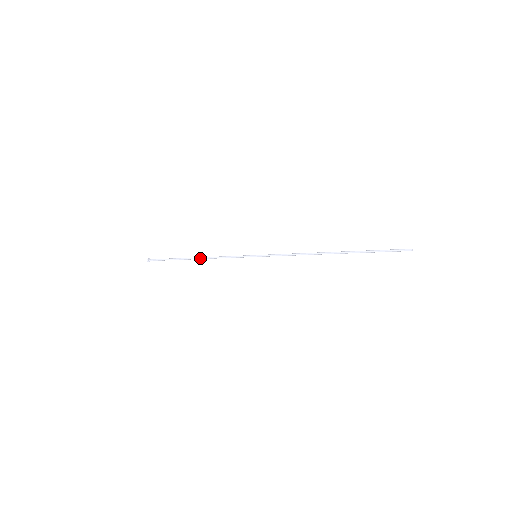
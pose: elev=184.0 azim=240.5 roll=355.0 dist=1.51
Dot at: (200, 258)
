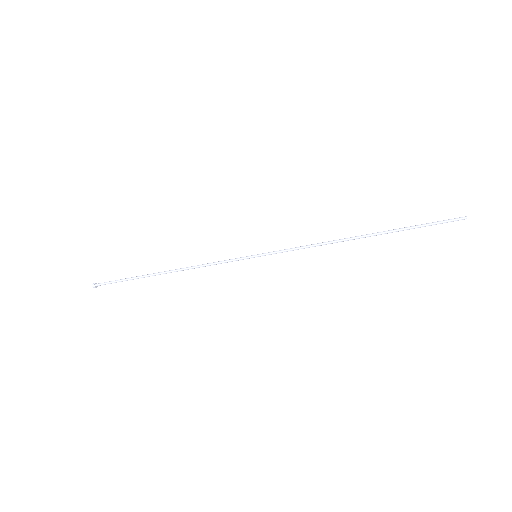
Dot at: (174, 271)
